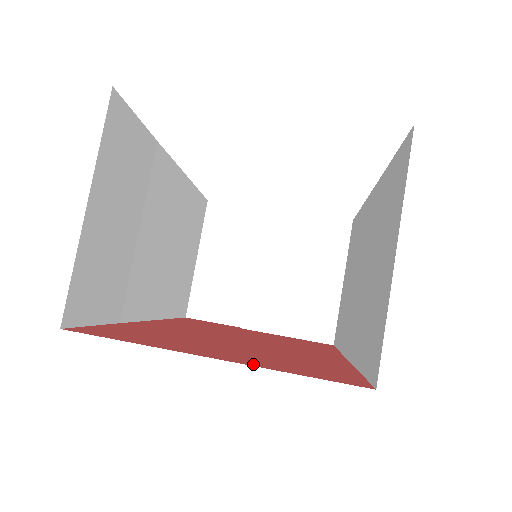
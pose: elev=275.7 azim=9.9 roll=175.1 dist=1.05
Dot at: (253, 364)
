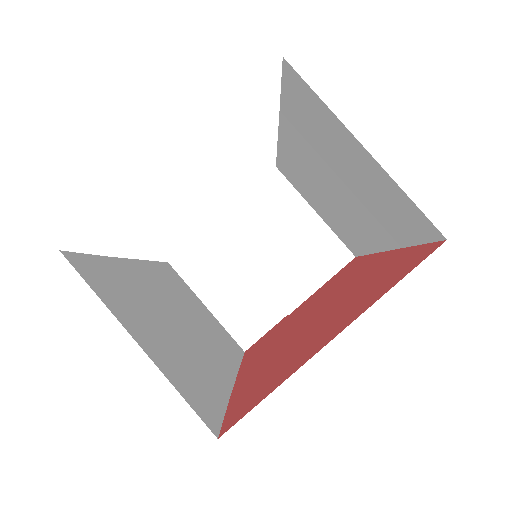
Dot at: (359, 313)
